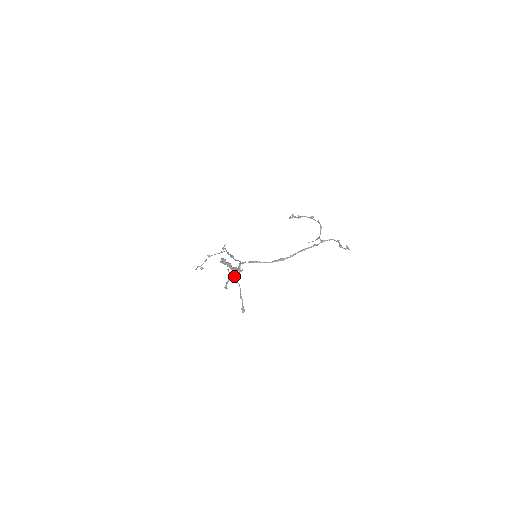
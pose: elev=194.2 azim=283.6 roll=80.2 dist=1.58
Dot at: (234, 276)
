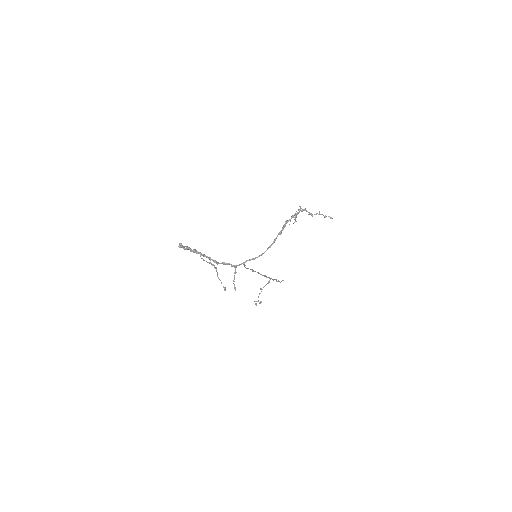
Dot at: (212, 264)
